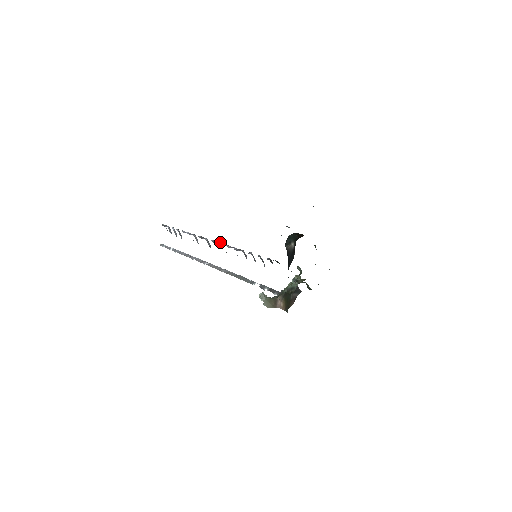
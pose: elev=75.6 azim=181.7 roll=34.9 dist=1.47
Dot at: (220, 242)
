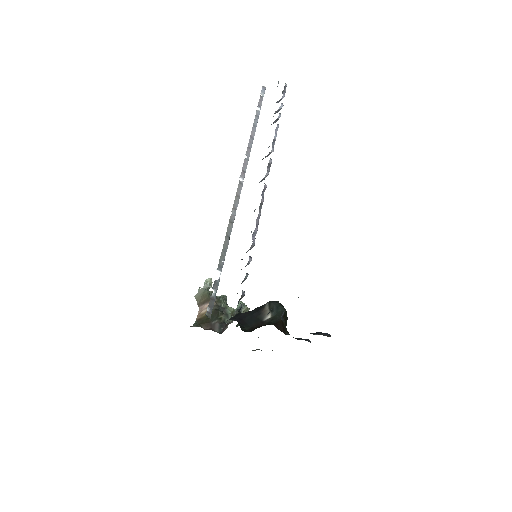
Dot at: occluded
